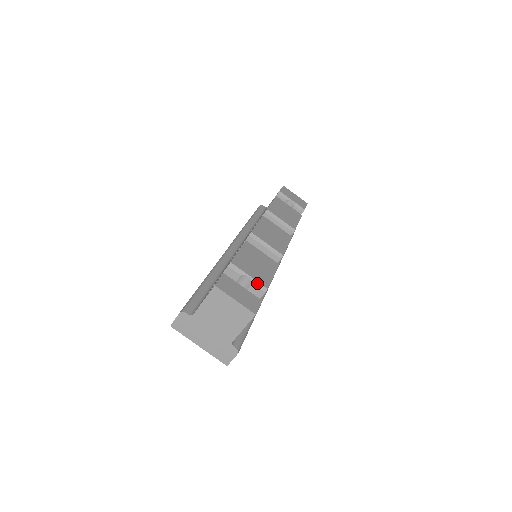
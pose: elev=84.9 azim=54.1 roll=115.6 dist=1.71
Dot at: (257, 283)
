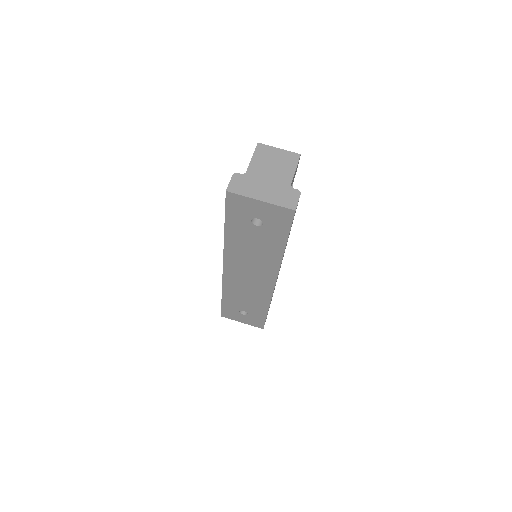
Dot at: occluded
